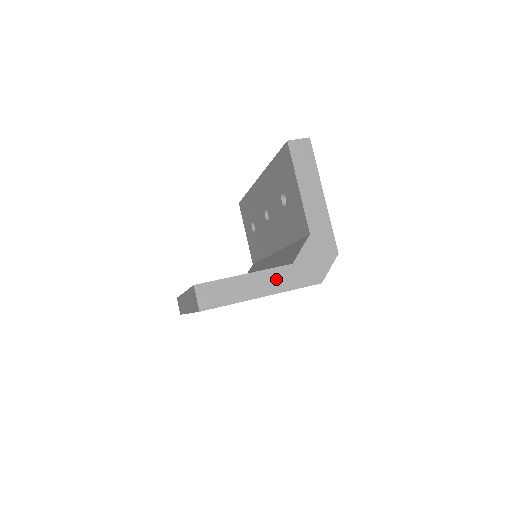
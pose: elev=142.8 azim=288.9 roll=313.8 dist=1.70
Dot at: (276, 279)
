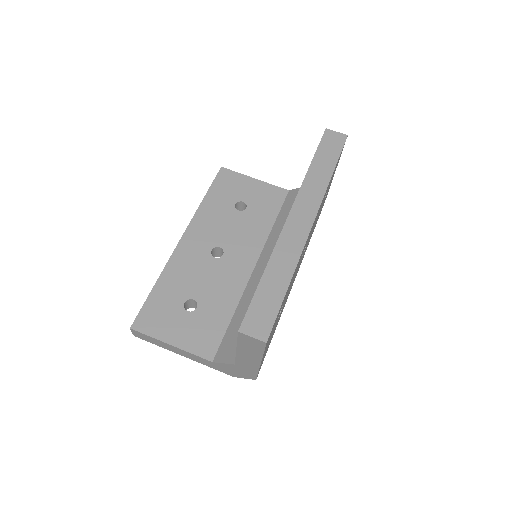
Dot at: (196, 358)
